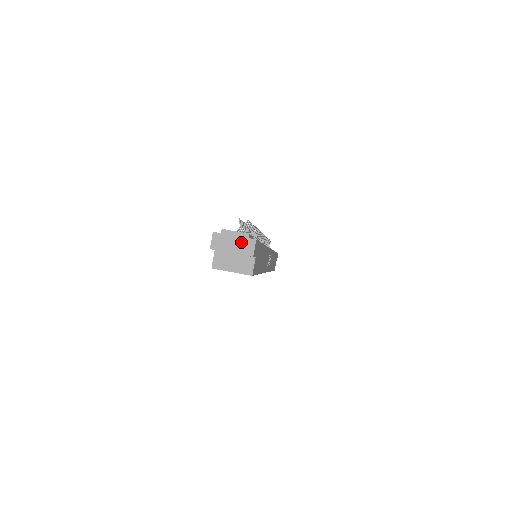
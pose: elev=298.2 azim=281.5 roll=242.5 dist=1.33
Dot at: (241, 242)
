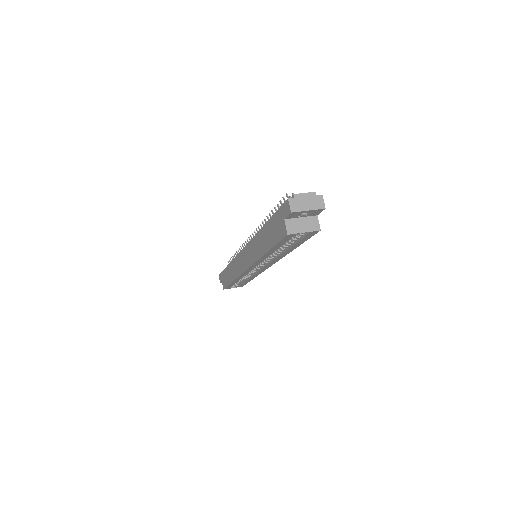
Dot at: (312, 200)
